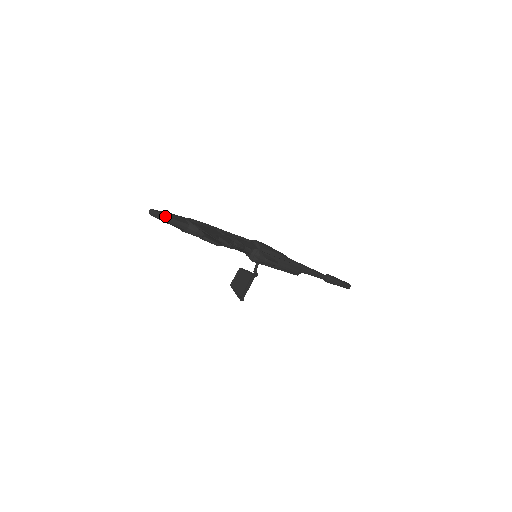
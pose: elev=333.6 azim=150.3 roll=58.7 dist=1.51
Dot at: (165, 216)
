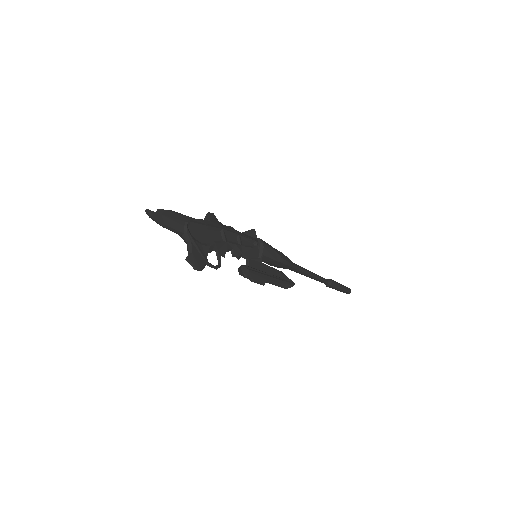
Dot at: (160, 221)
